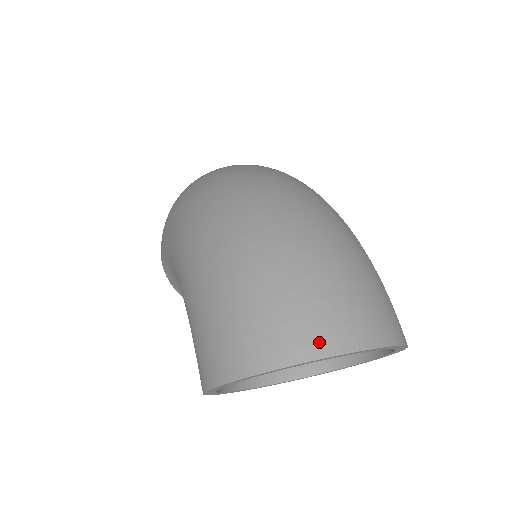
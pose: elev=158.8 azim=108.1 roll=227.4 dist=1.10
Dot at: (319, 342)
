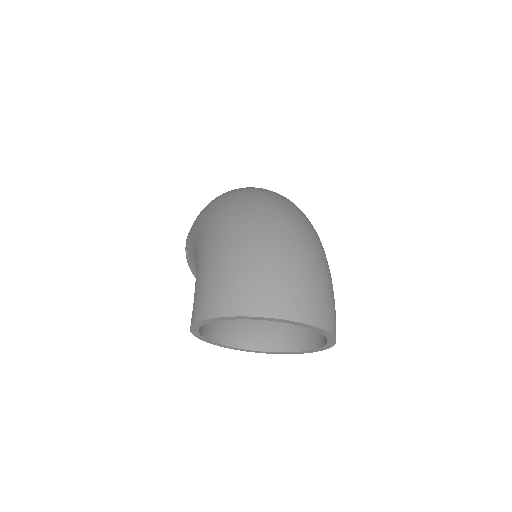
Dot at: (275, 308)
